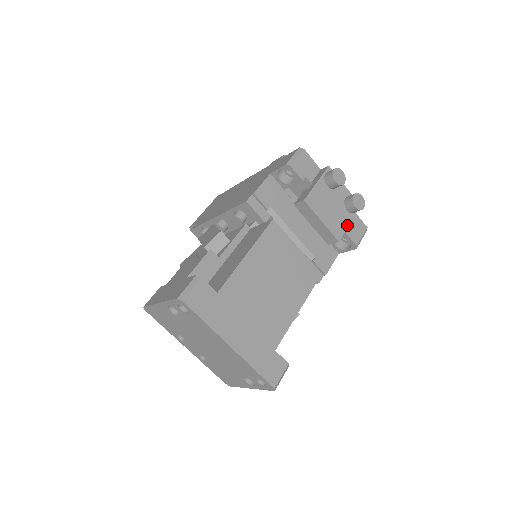
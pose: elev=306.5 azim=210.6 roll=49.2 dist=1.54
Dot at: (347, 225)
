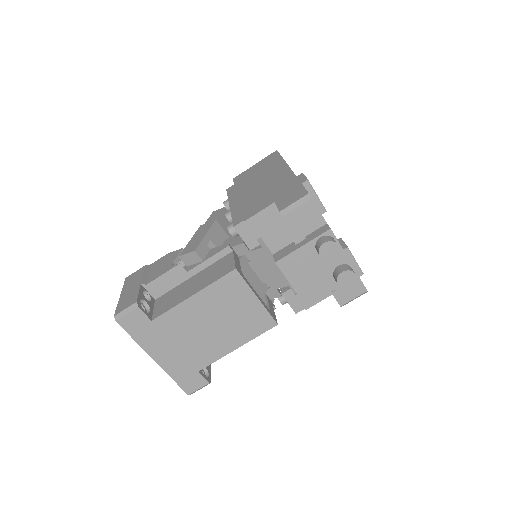
Dot at: (326, 293)
